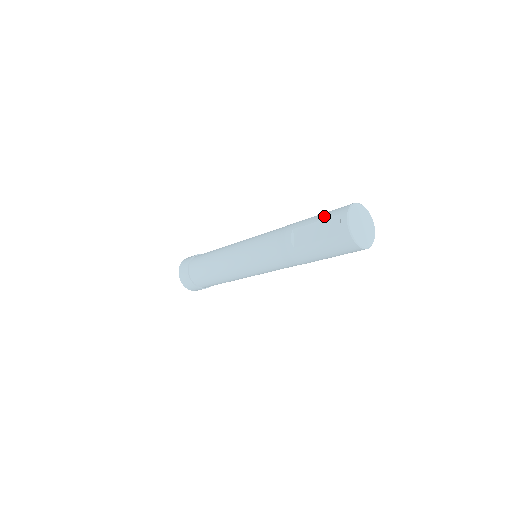
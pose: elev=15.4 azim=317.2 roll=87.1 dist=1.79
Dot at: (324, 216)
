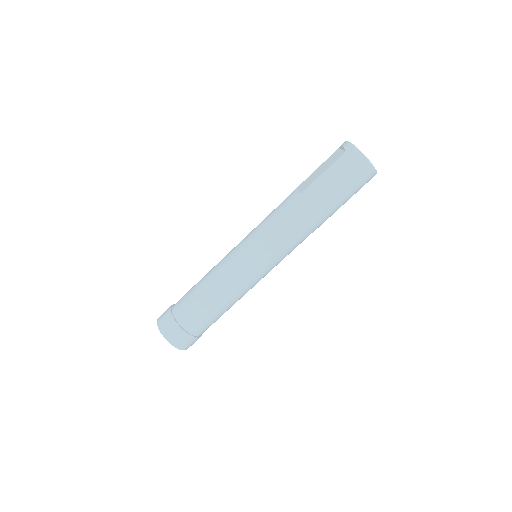
Dot at: (324, 162)
